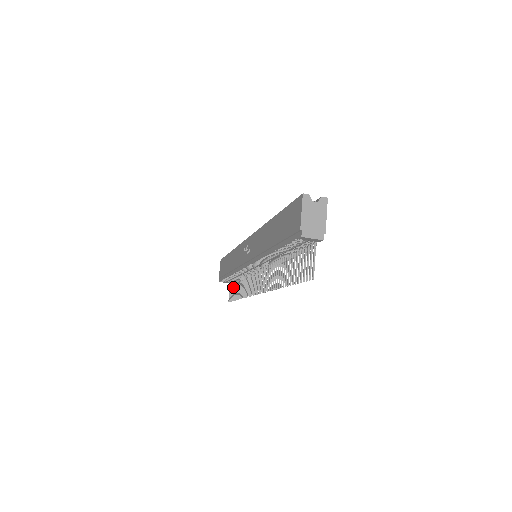
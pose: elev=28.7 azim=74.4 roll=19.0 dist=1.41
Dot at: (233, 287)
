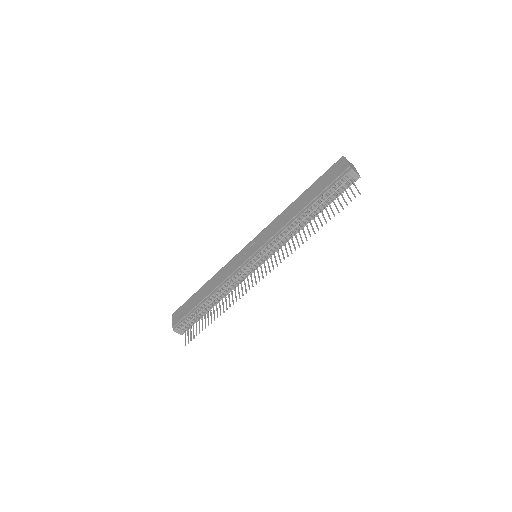
Dot at: (196, 325)
